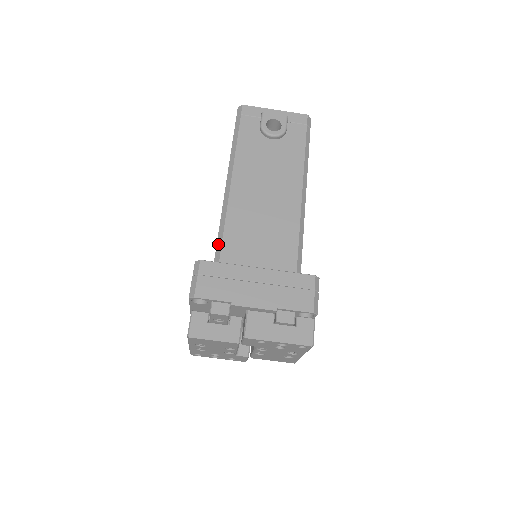
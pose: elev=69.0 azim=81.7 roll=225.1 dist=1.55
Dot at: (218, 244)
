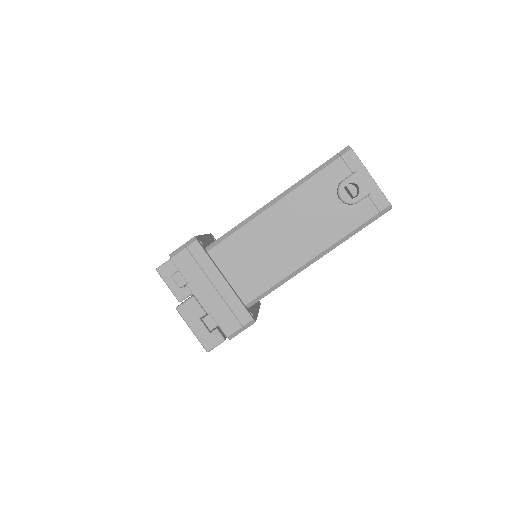
Dot at: (221, 238)
